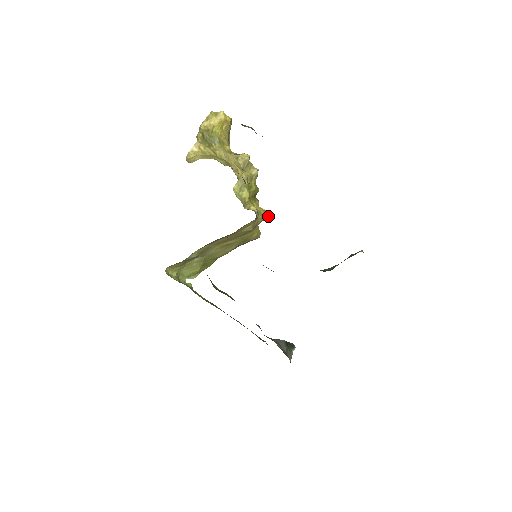
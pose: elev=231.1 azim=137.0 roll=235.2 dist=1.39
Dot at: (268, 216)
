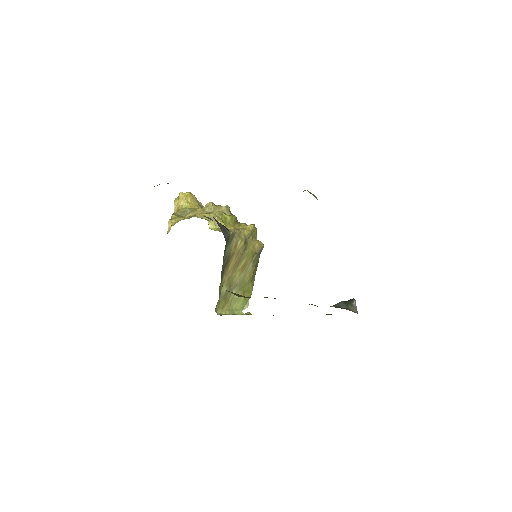
Dot at: (252, 226)
